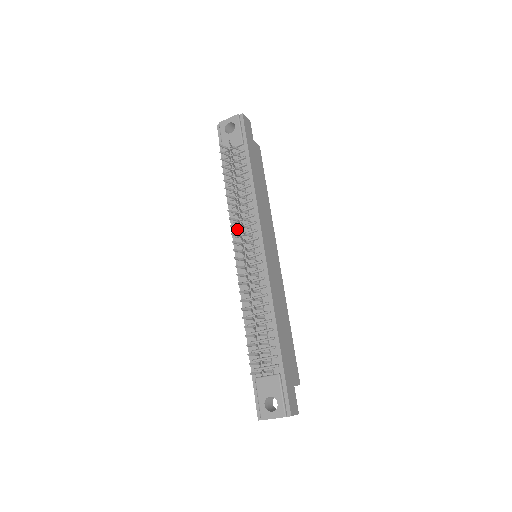
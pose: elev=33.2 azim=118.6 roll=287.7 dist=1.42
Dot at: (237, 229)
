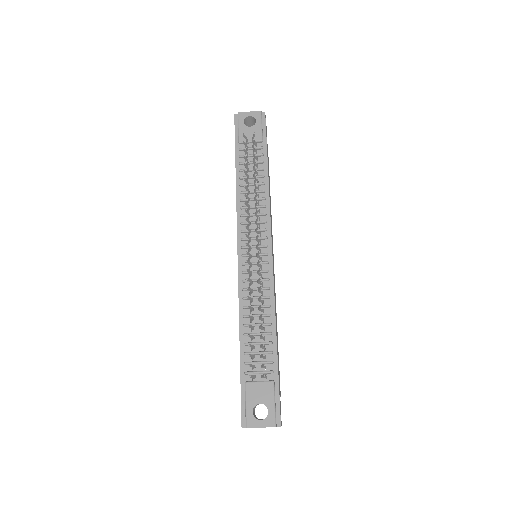
Dot at: (244, 224)
